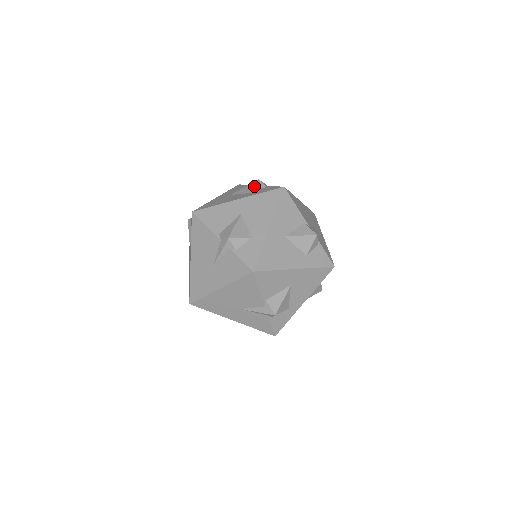
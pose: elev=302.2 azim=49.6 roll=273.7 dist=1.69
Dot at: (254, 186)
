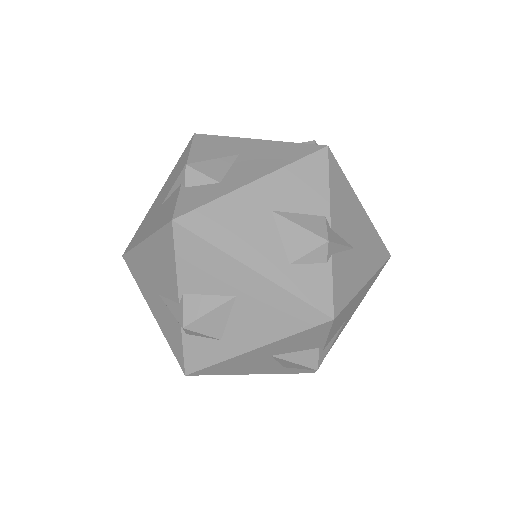
Dot at: occluded
